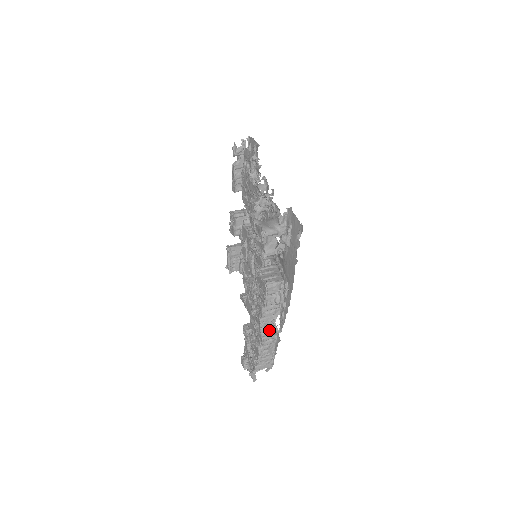
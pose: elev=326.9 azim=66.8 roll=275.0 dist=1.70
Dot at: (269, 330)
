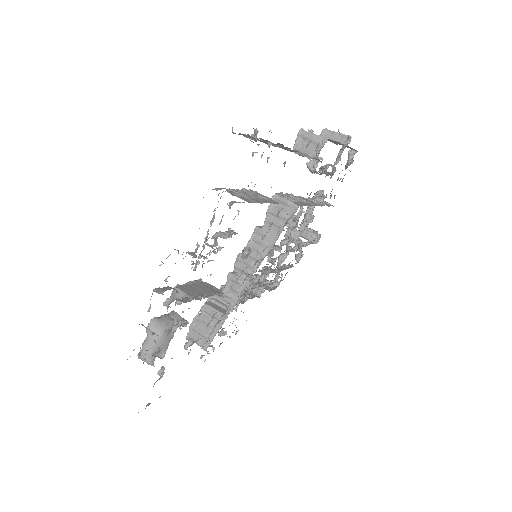
Dot at: (221, 329)
